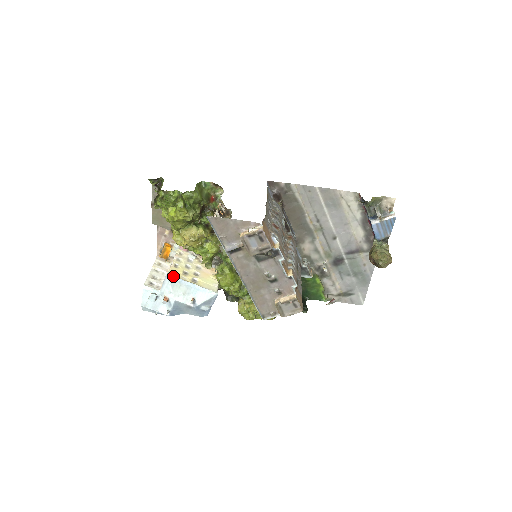
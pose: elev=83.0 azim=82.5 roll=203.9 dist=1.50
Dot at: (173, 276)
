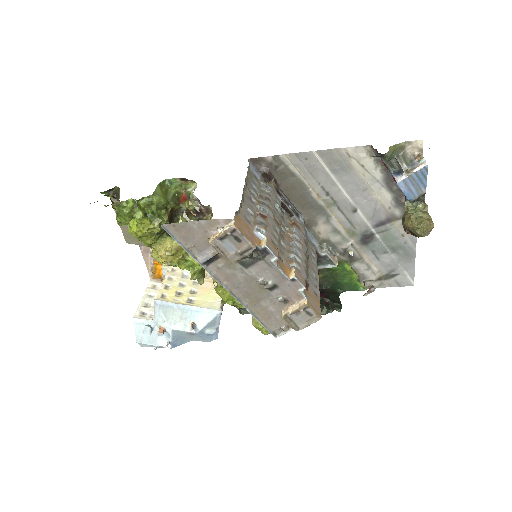
Dot at: (162, 301)
